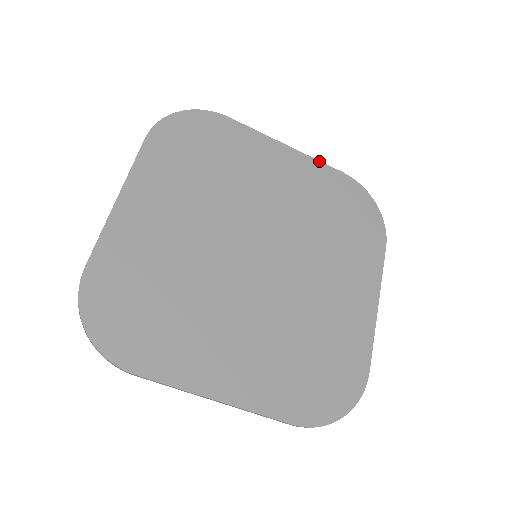
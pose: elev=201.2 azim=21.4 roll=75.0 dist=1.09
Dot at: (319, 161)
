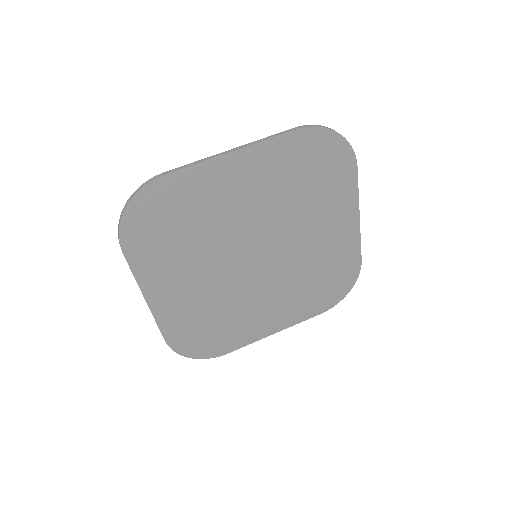
Dot at: (268, 139)
